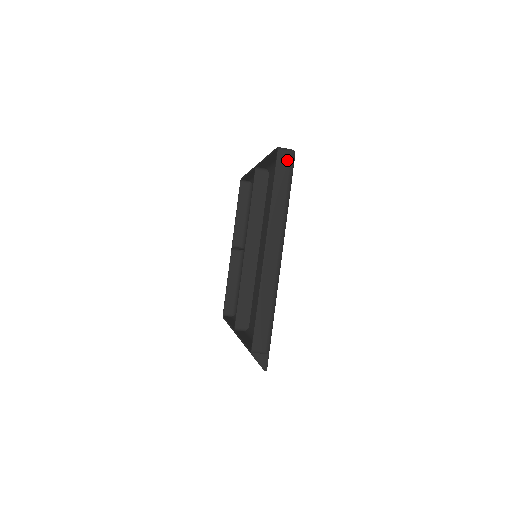
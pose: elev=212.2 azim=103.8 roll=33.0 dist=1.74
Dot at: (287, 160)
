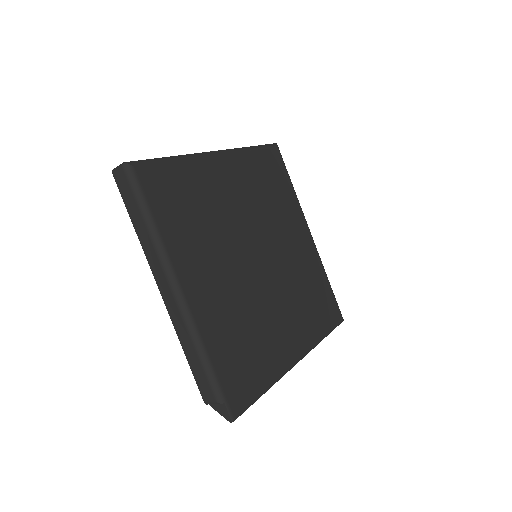
Dot at: (124, 179)
